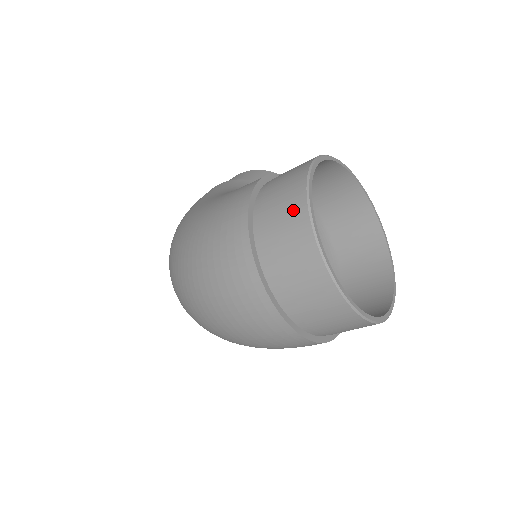
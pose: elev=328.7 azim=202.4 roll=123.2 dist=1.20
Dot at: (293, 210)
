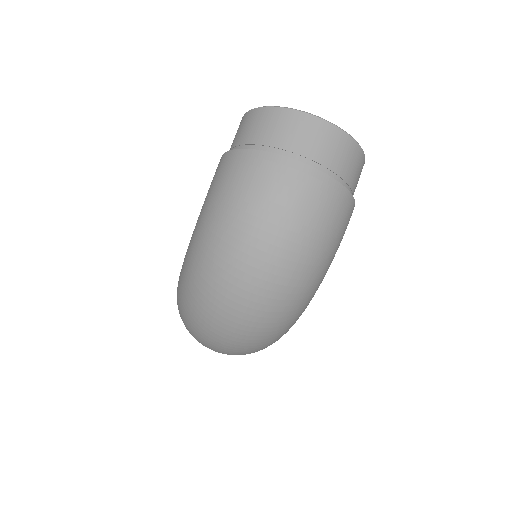
Dot at: (260, 117)
